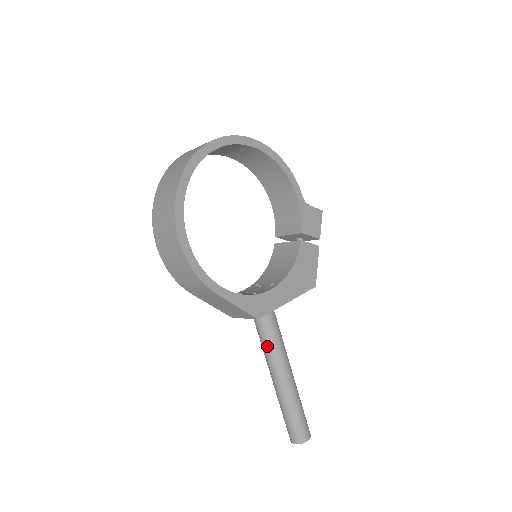
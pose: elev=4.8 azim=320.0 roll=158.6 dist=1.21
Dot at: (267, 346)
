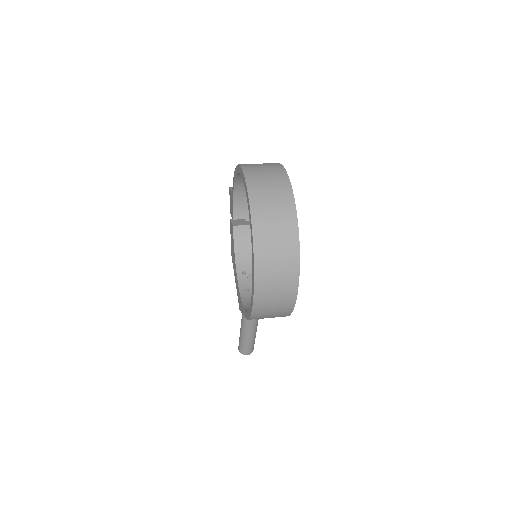
Dot at: occluded
